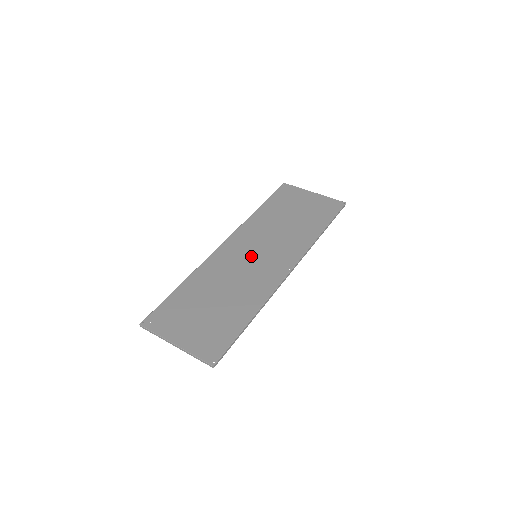
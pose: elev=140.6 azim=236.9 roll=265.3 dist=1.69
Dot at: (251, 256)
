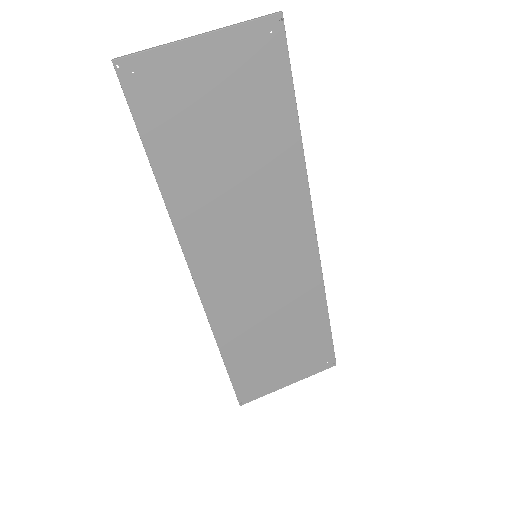
Dot at: (252, 263)
